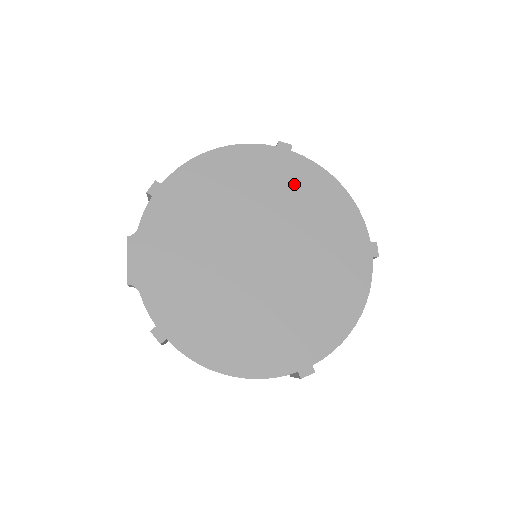
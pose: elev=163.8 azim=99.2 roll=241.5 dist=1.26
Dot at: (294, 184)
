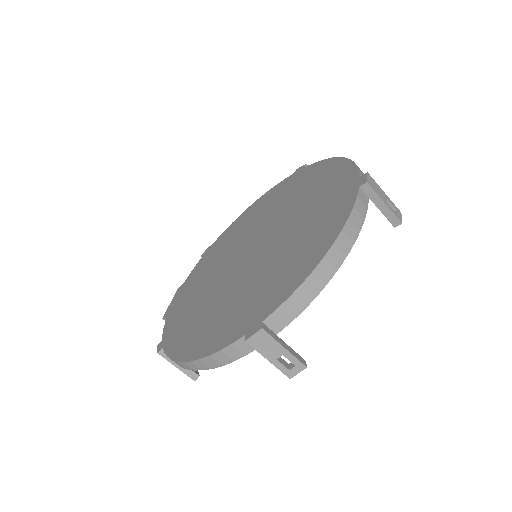
Dot at: (299, 186)
